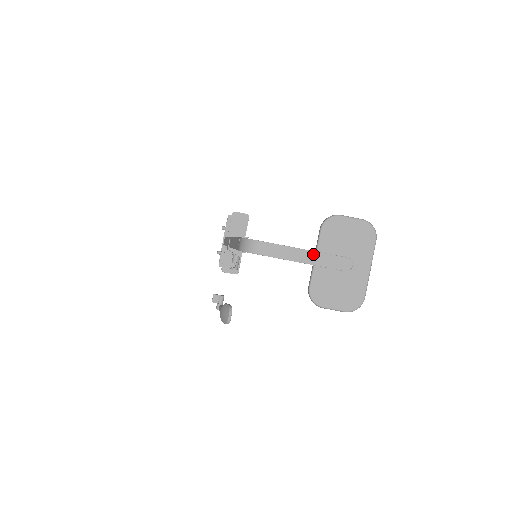
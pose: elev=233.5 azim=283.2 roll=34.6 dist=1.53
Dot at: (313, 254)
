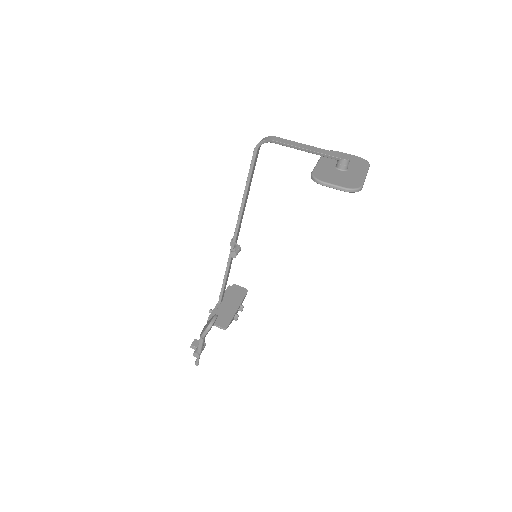
Dot at: (317, 148)
